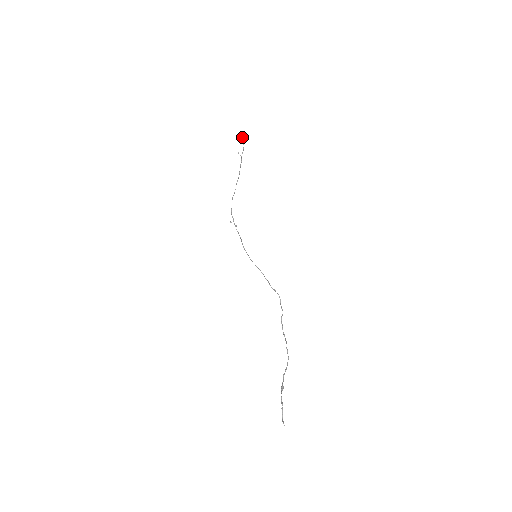
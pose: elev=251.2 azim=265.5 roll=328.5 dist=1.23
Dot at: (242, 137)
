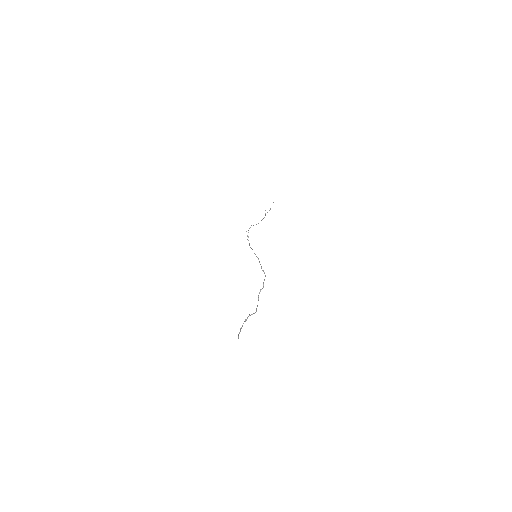
Dot at: occluded
